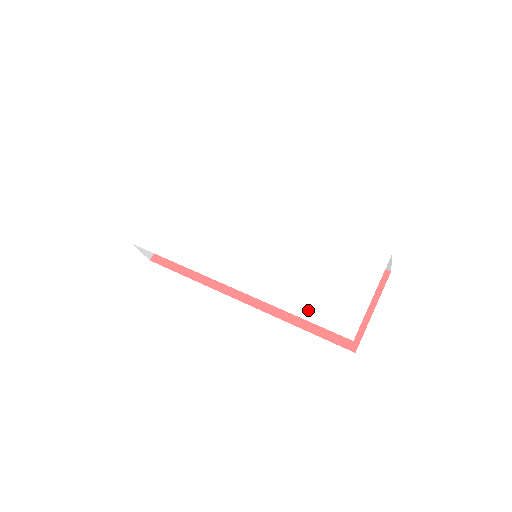
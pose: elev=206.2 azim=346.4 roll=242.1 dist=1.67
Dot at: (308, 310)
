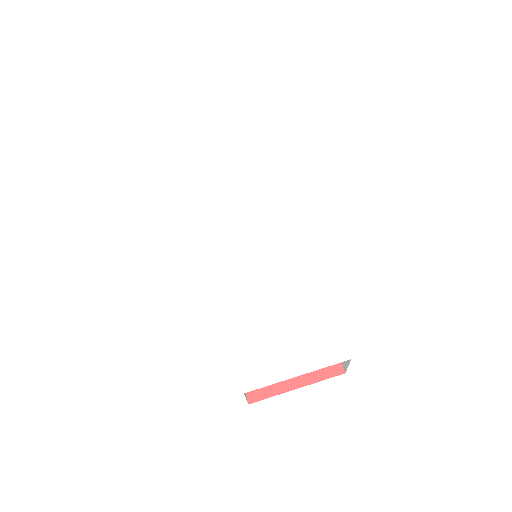
Dot at: (240, 335)
